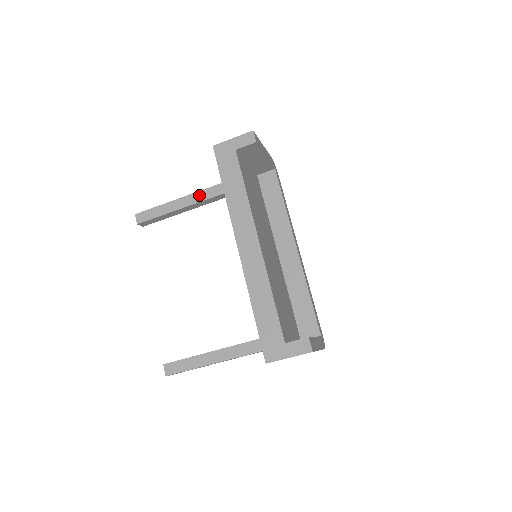
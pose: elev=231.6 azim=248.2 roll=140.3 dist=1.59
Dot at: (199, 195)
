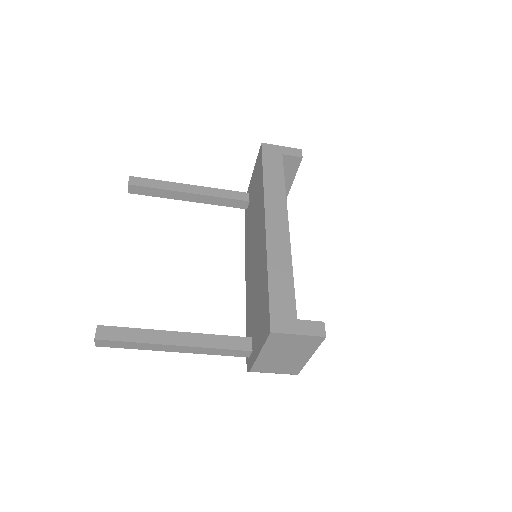
Dot at: (208, 190)
